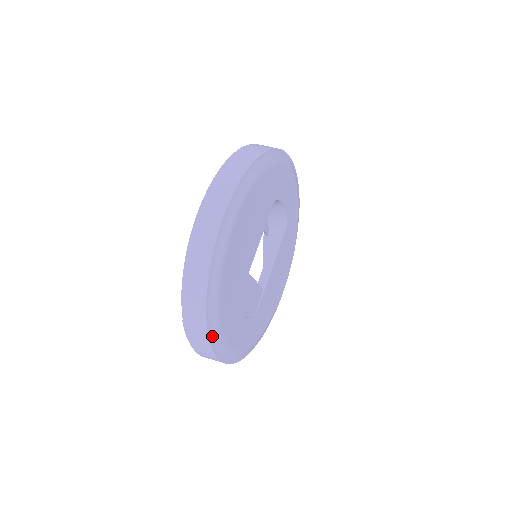
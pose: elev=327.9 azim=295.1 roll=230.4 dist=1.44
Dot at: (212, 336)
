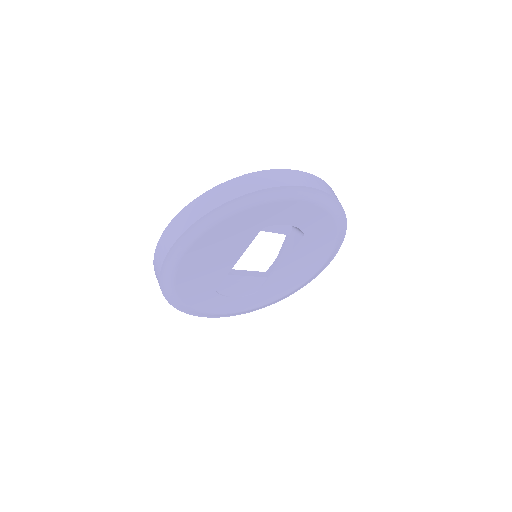
Dot at: (183, 309)
